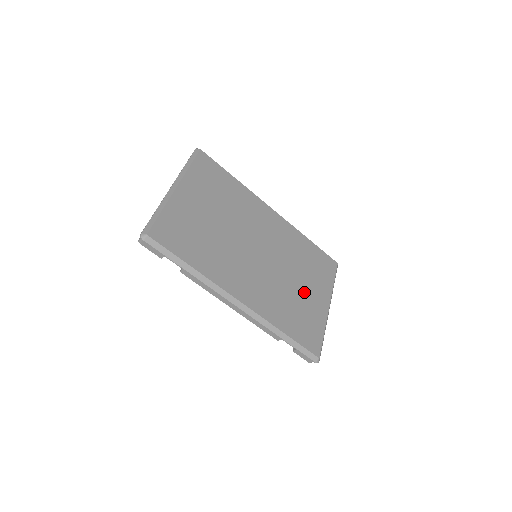
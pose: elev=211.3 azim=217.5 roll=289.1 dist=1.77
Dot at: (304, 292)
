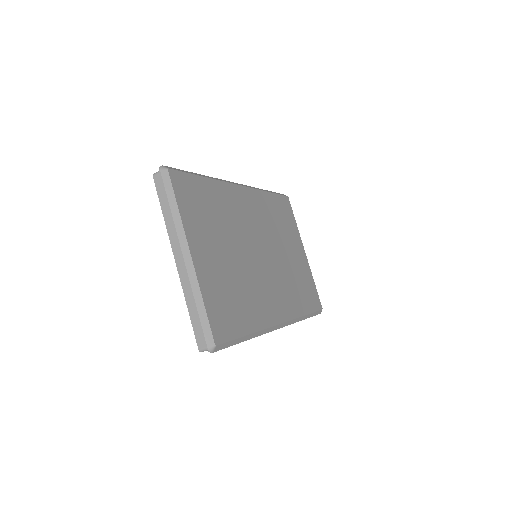
Dot at: (293, 258)
